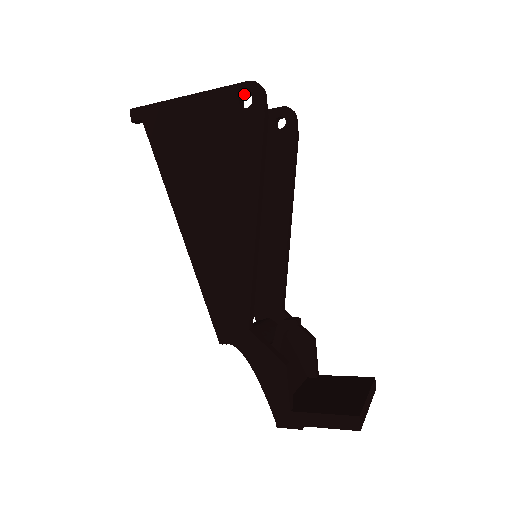
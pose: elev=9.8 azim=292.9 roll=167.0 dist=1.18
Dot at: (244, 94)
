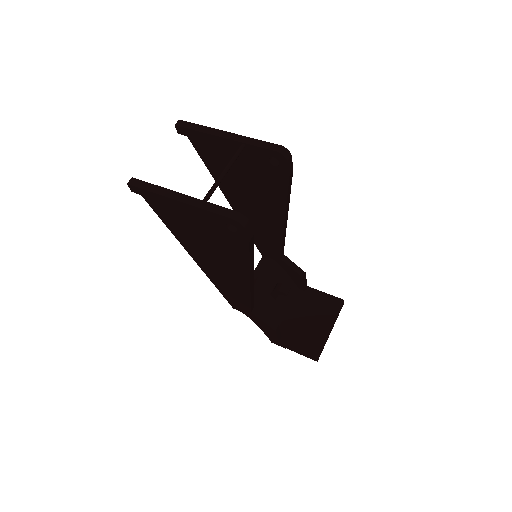
Dot at: (230, 222)
